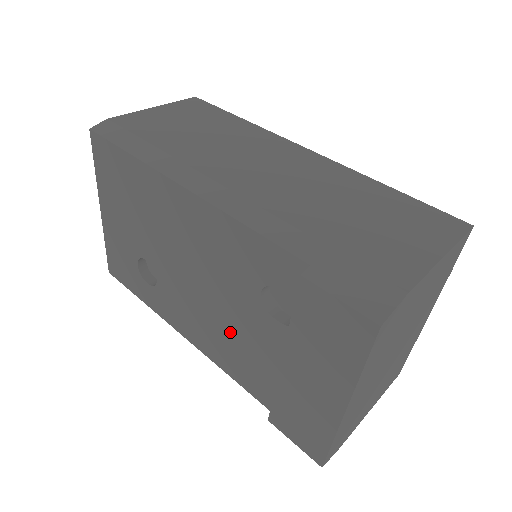
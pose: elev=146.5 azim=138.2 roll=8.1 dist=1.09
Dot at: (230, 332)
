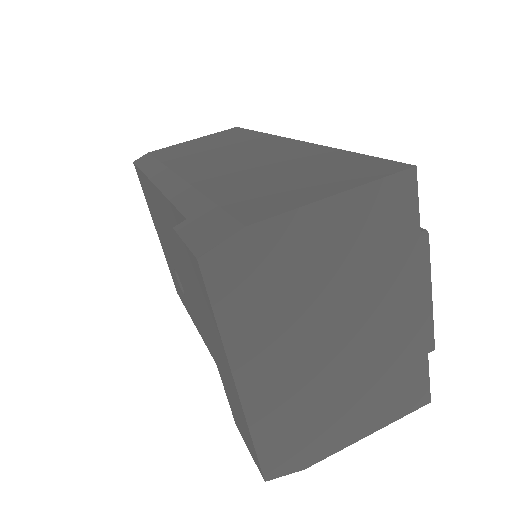
Dot at: occluded
